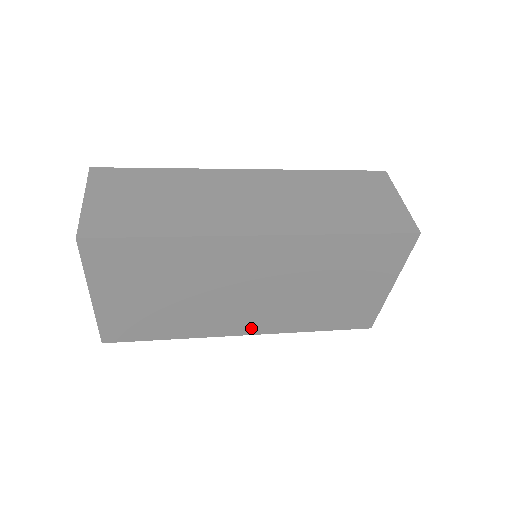
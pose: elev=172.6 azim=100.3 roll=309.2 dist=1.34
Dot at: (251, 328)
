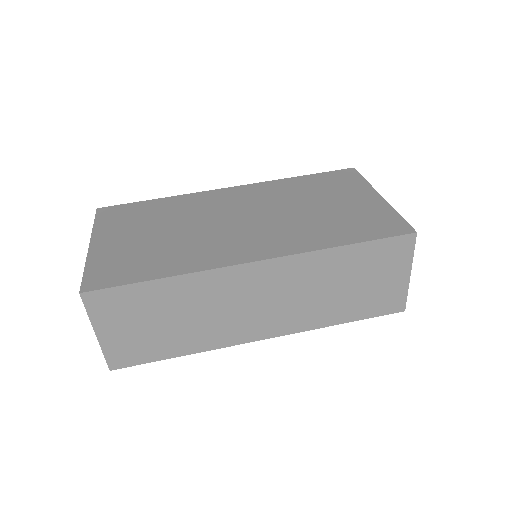
Dot at: occluded
